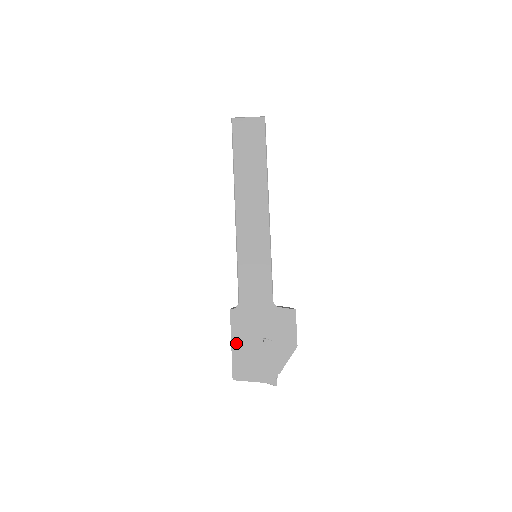
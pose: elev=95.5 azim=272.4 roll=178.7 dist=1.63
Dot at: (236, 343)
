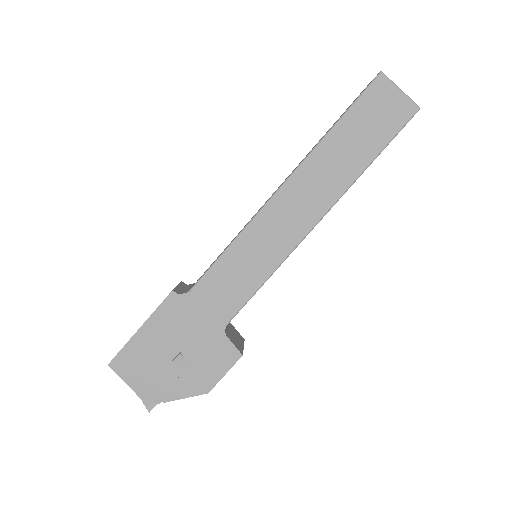
Dot at: (146, 331)
